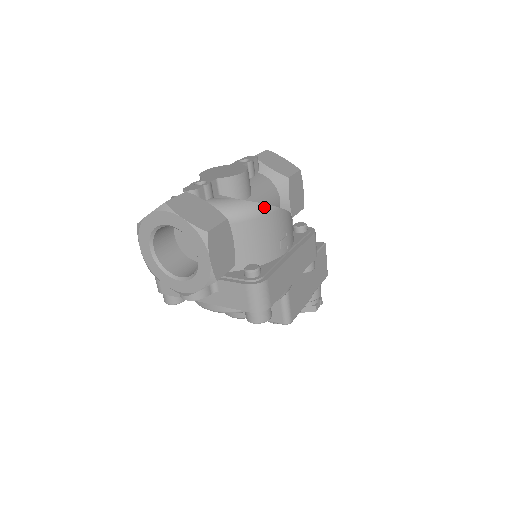
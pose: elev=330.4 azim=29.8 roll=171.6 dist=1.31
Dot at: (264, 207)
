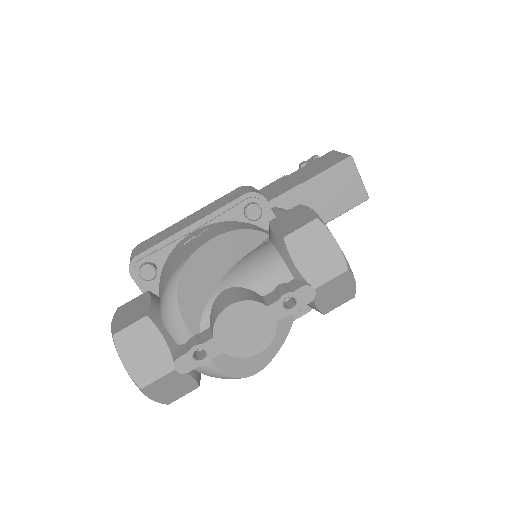
Dot at: (246, 377)
